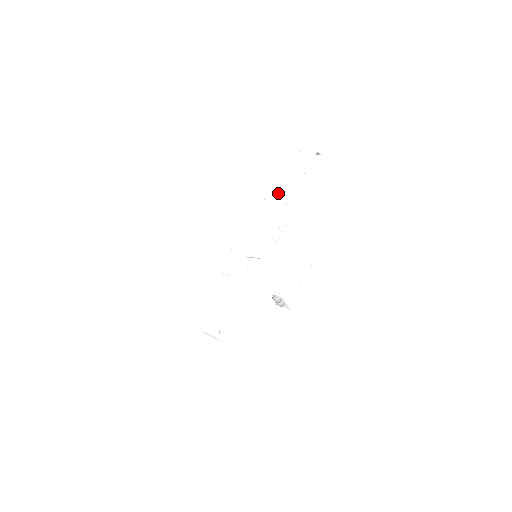
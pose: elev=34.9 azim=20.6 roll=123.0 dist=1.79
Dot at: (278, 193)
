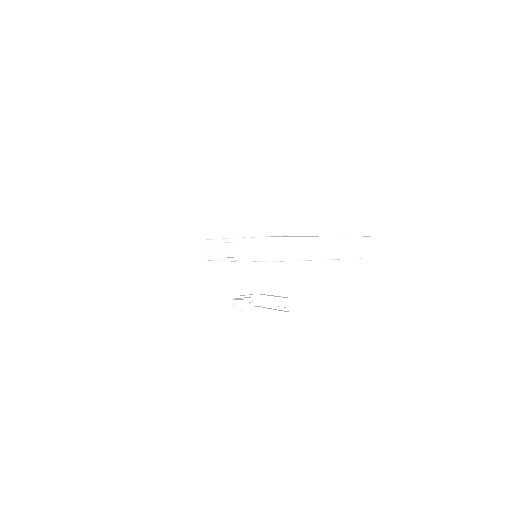
Dot at: (282, 250)
